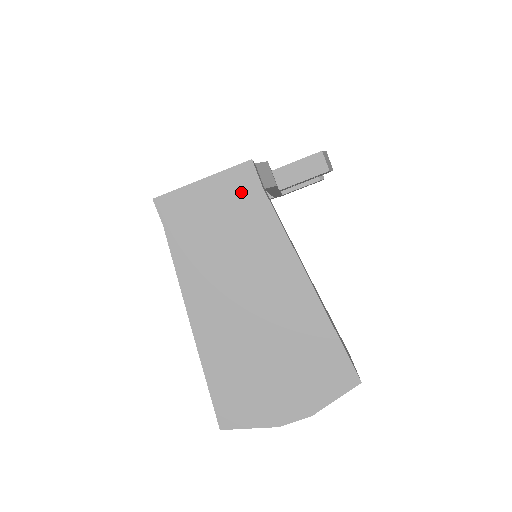
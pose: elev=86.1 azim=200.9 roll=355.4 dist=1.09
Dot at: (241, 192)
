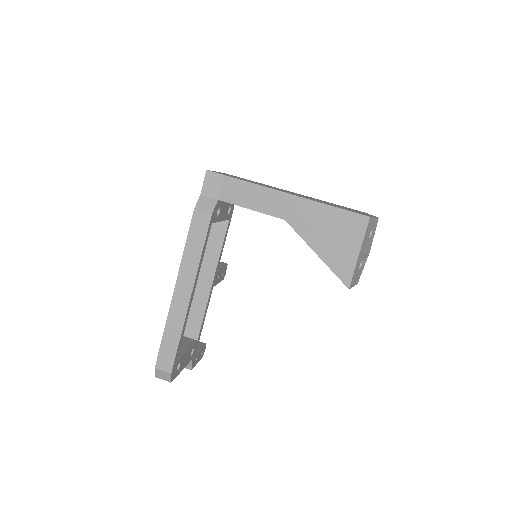
Dot at: occluded
